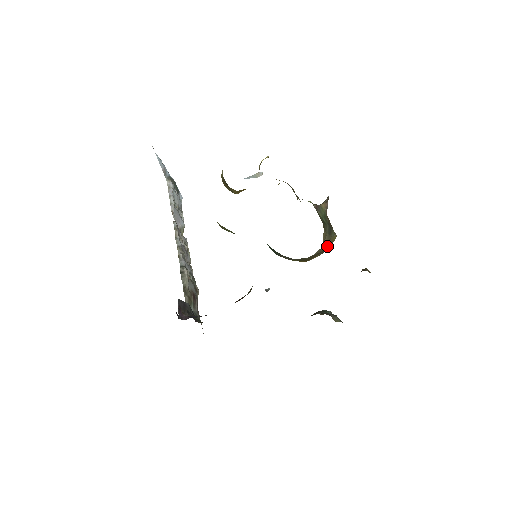
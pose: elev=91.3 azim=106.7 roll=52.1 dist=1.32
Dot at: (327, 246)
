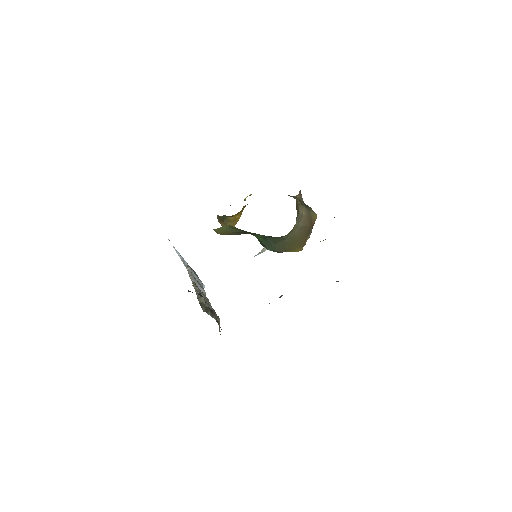
Dot at: (311, 223)
